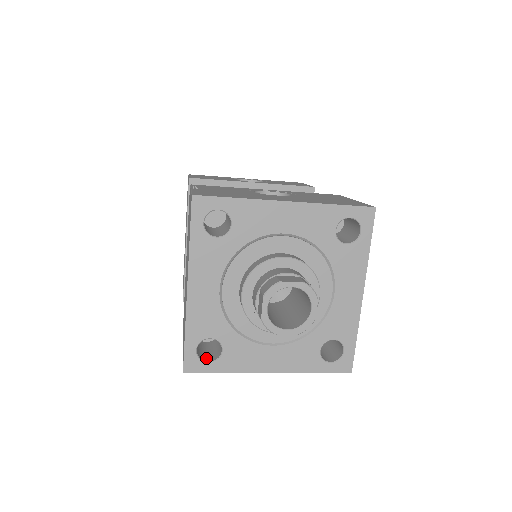
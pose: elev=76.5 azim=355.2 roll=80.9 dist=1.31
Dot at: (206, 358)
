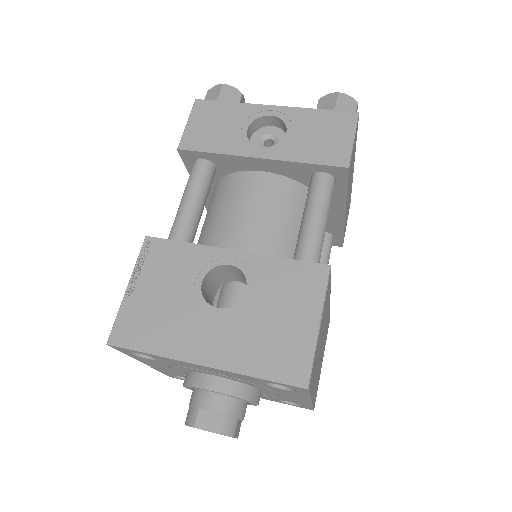
Dot at: occluded
